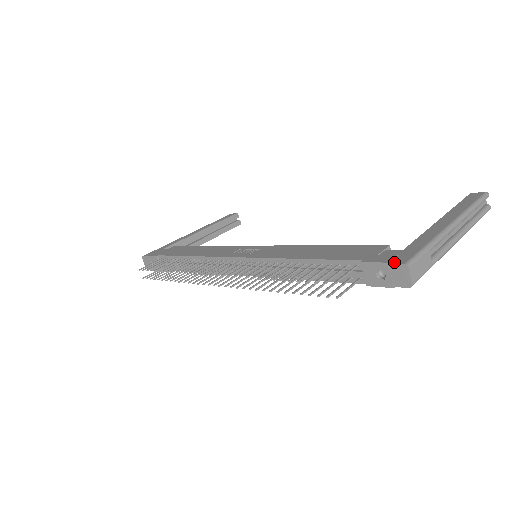
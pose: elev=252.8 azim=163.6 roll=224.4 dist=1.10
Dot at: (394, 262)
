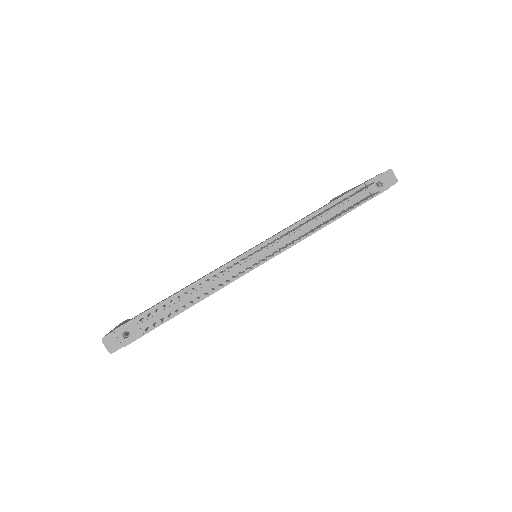
Dot at: (382, 173)
